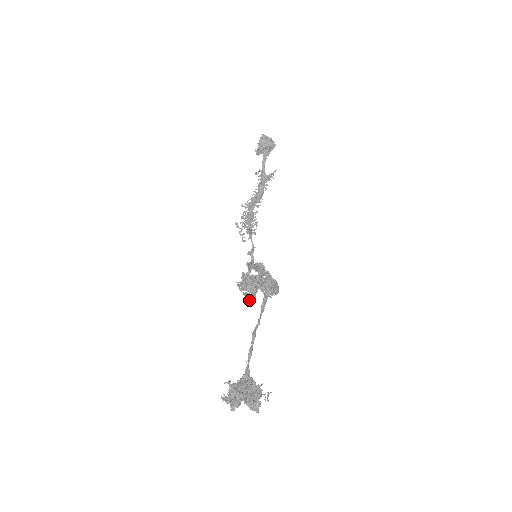
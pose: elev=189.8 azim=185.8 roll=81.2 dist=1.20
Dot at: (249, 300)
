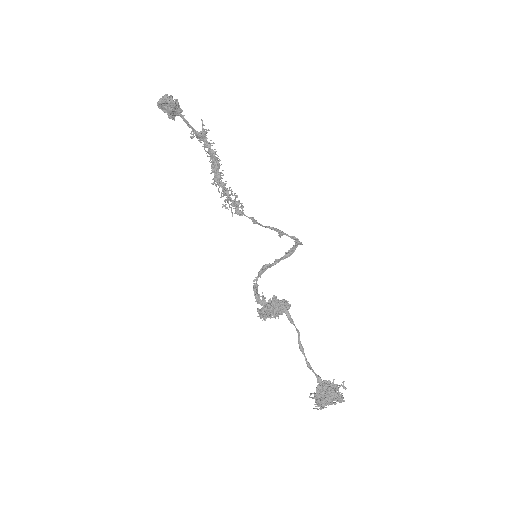
Dot at: (278, 317)
